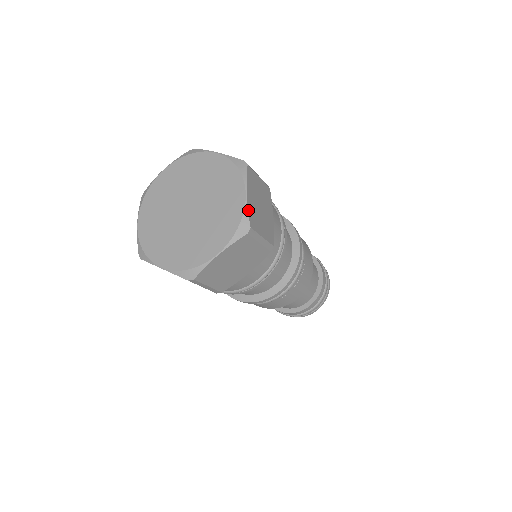
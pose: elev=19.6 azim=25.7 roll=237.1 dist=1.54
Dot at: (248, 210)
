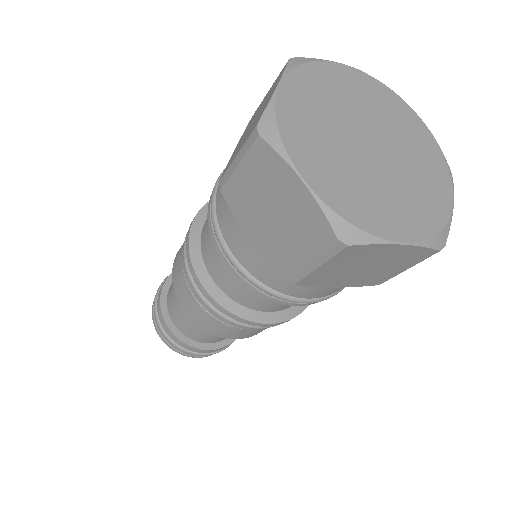
Dot at: (450, 223)
